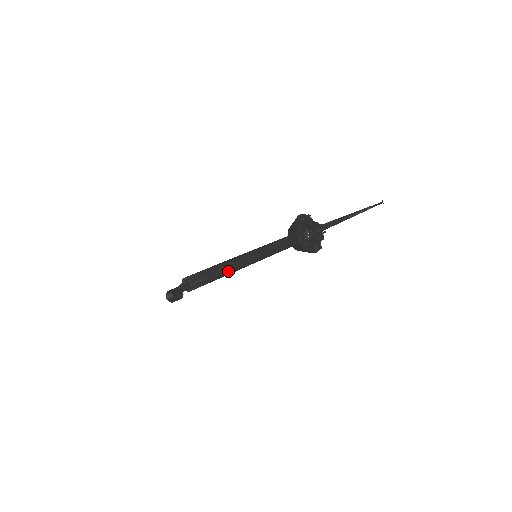
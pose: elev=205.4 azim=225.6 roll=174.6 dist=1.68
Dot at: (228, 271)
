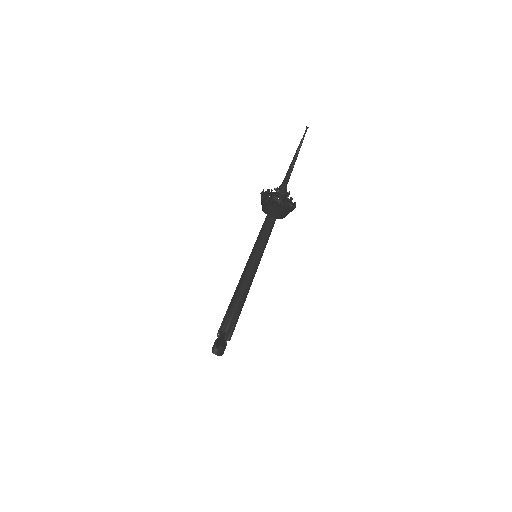
Dot at: (245, 289)
